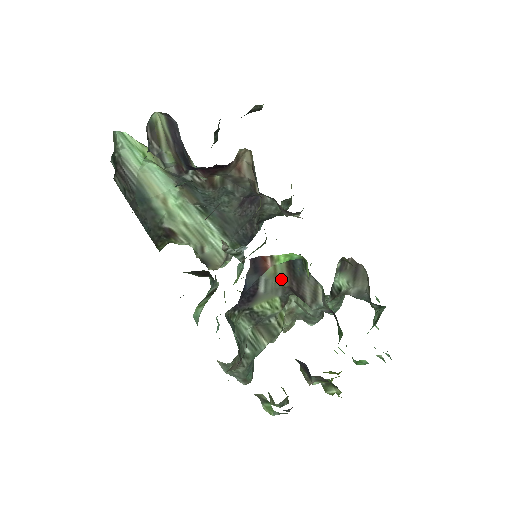
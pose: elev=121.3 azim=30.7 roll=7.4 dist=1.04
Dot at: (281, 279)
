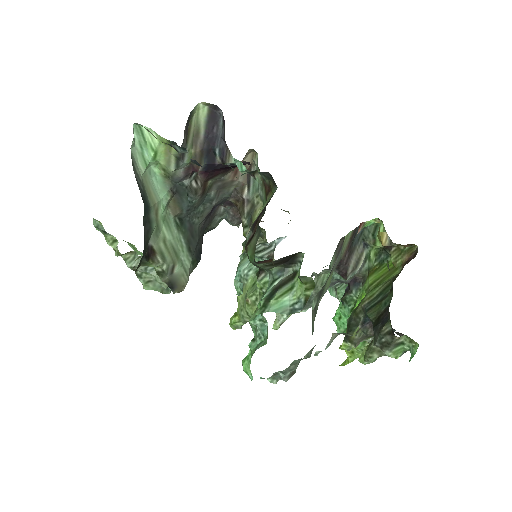
Dot at: (342, 252)
